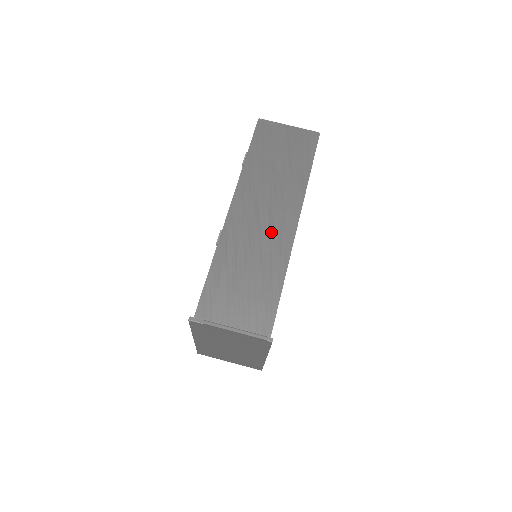
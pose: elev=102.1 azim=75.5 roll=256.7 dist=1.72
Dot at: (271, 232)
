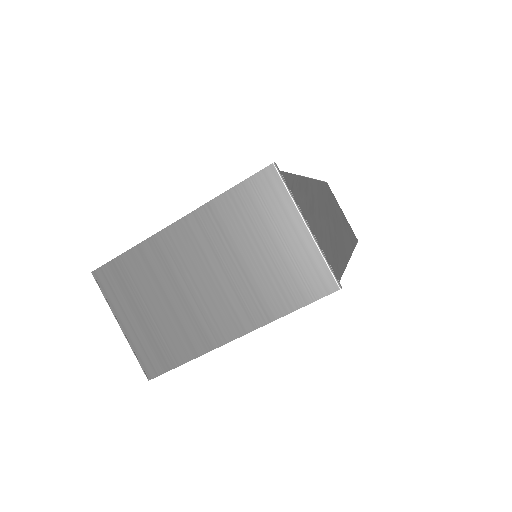
Dot at: (336, 231)
